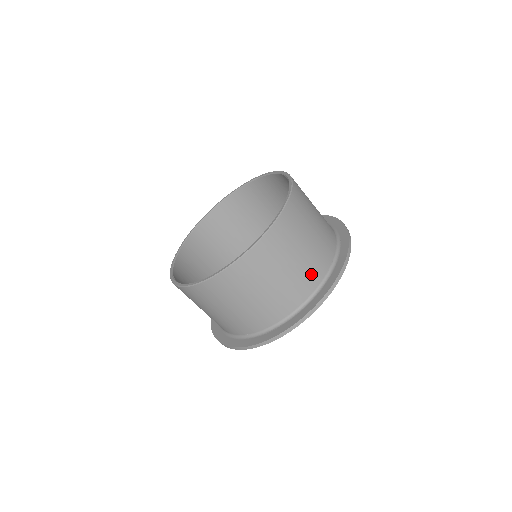
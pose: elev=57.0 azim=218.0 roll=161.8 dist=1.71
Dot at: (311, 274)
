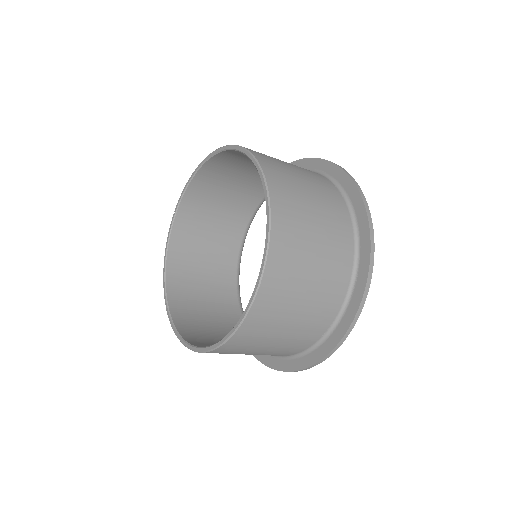
Dot at: (298, 344)
